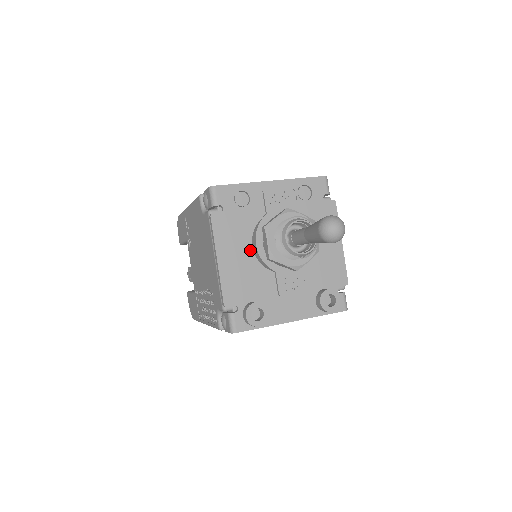
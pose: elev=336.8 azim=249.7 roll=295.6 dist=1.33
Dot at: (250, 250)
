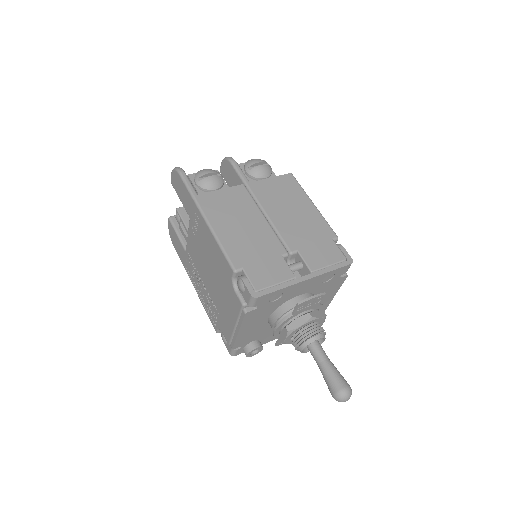
Dot at: (266, 320)
